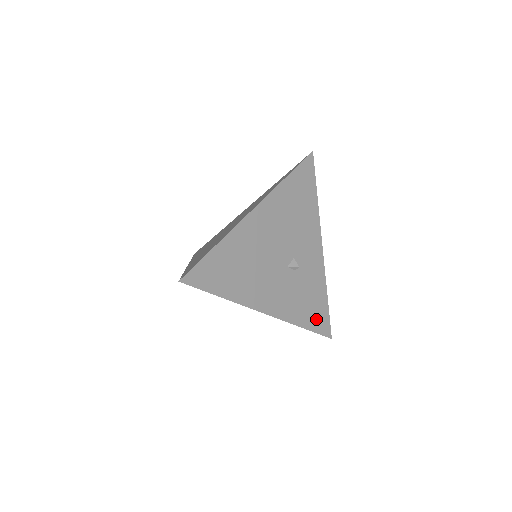
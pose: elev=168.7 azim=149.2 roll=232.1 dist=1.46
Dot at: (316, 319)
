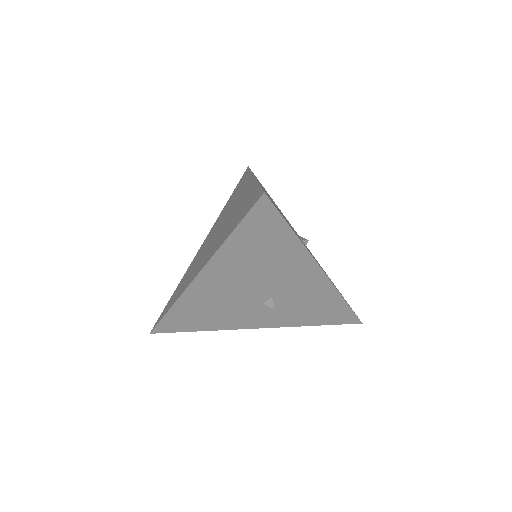
Dot at: occluded
